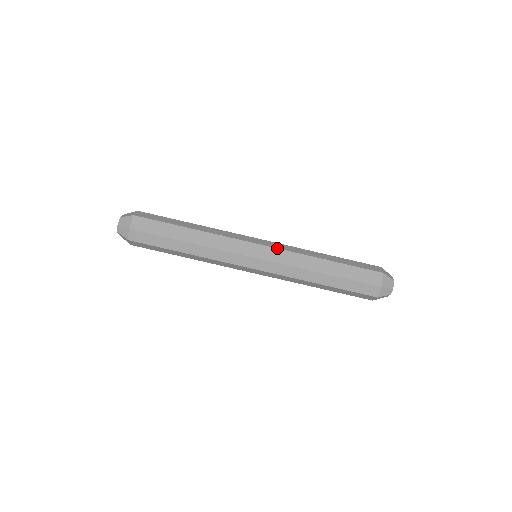
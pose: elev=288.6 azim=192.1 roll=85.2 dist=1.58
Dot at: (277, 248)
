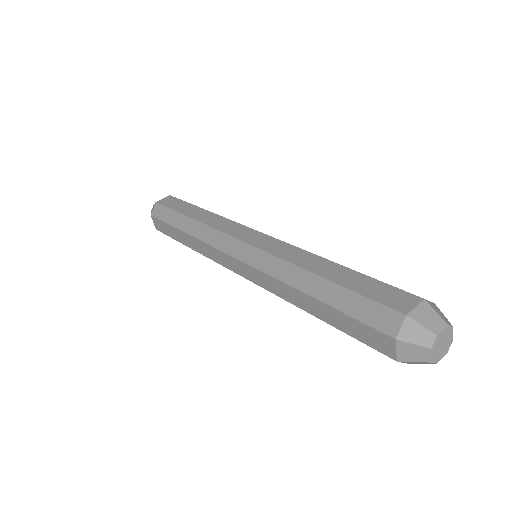
Dot at: occluded
